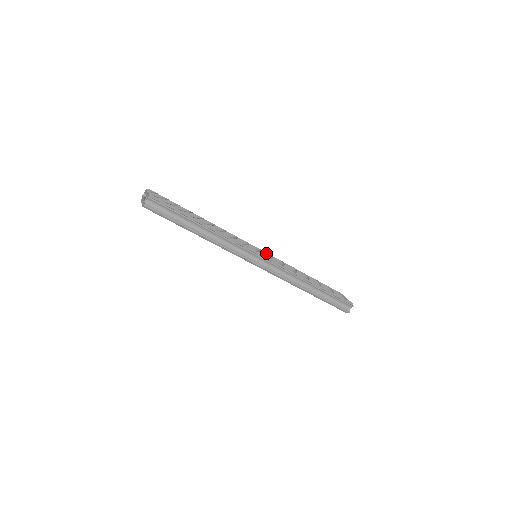
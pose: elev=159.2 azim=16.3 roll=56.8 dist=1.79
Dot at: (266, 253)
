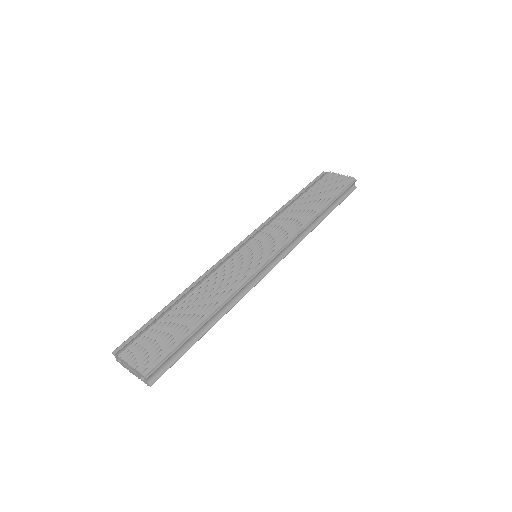
Dot at: (257, 239)
